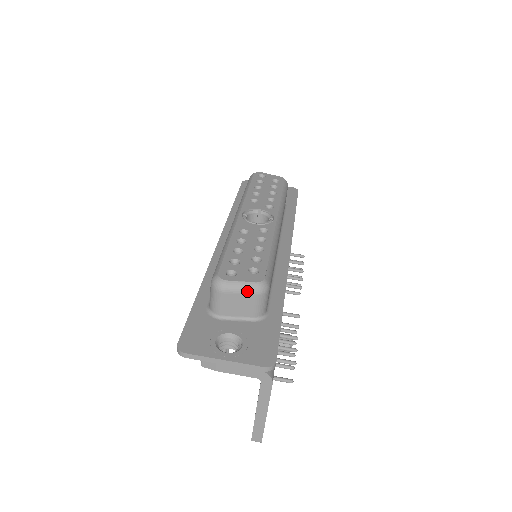
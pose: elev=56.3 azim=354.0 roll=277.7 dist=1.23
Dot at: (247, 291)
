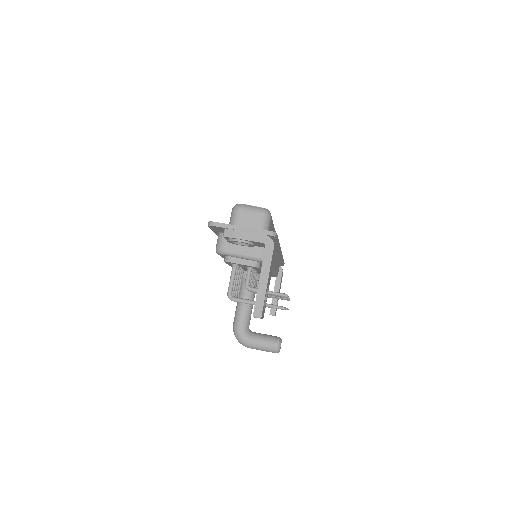
Dot at: (257, 211)
